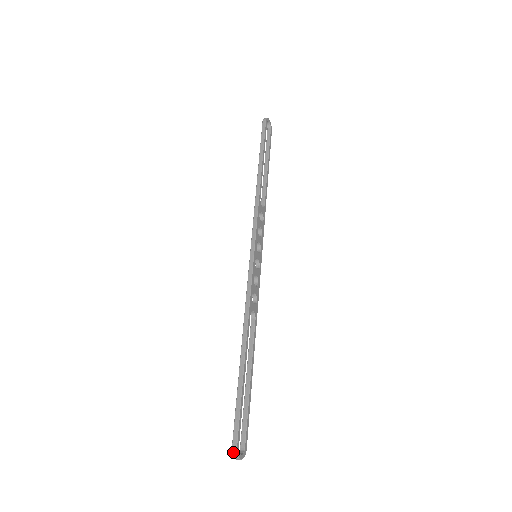
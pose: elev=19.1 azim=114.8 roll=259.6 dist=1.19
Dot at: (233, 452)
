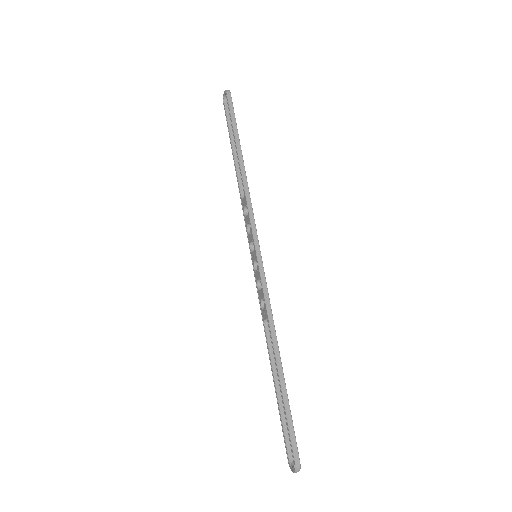
Dot at: (297, 467)
